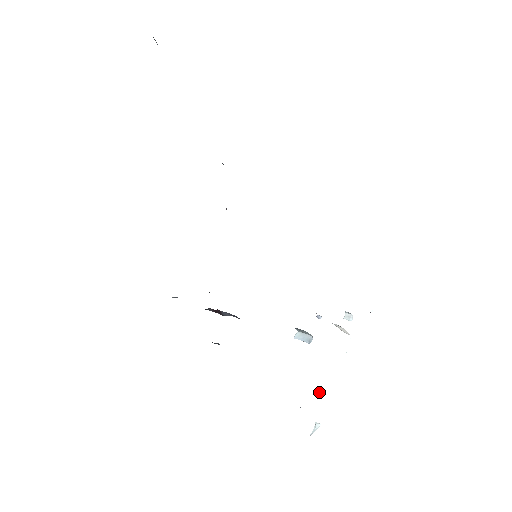
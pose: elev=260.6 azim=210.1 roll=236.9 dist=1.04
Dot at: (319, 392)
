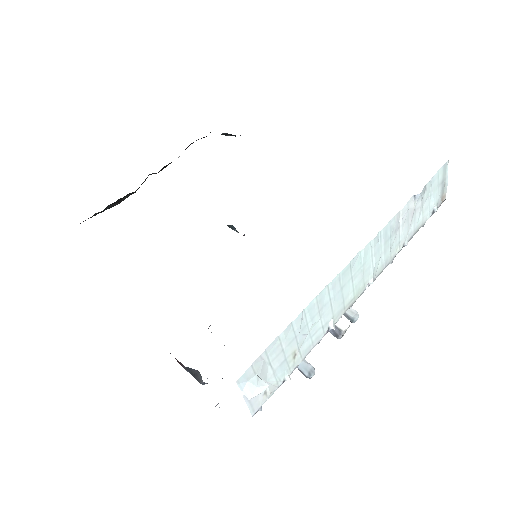
Dot at: (288, 376)
